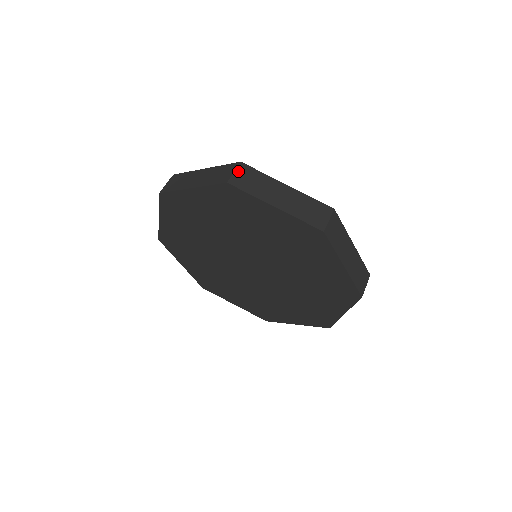
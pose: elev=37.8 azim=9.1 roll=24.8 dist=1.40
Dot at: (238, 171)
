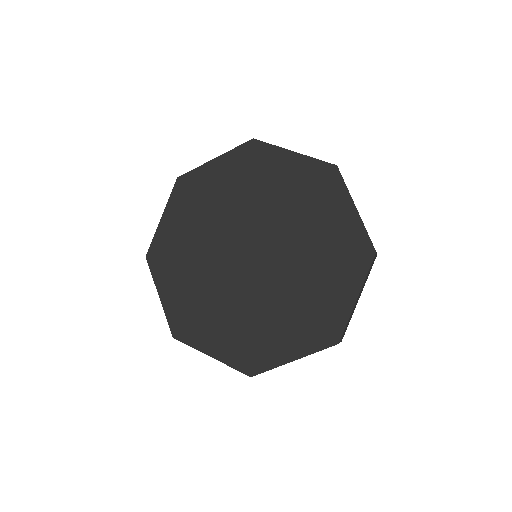
Dot at: occluded
